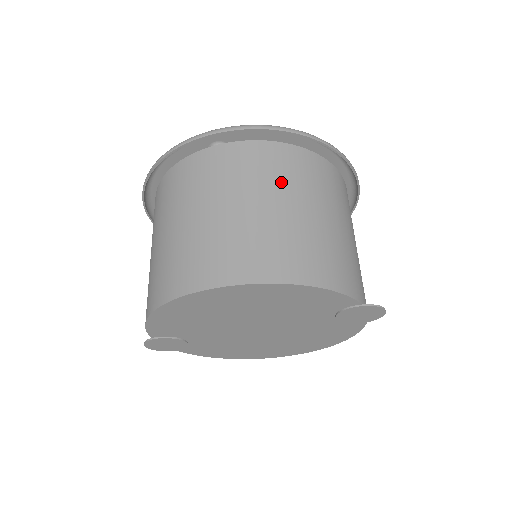
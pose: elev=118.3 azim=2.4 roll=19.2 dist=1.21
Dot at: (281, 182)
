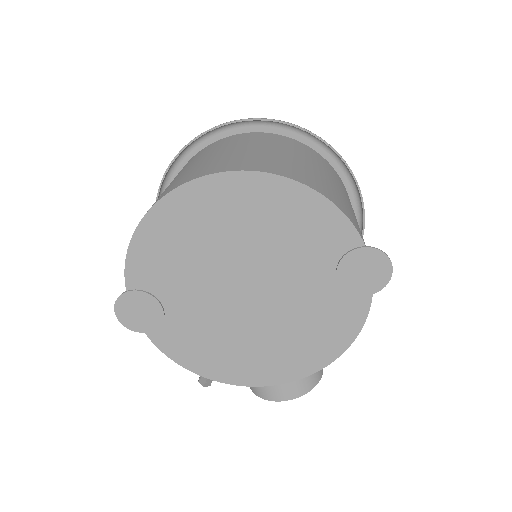
Dot at: (291, 148)
